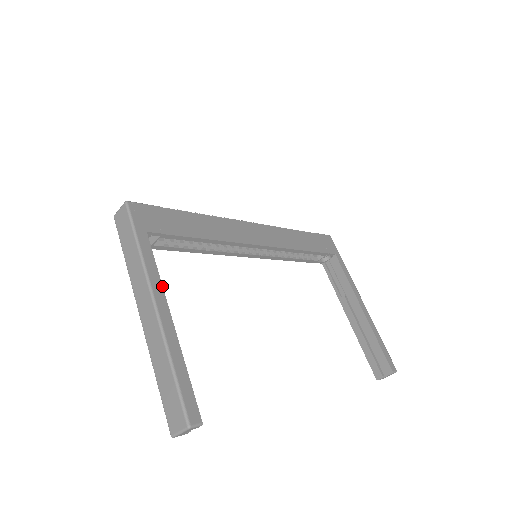
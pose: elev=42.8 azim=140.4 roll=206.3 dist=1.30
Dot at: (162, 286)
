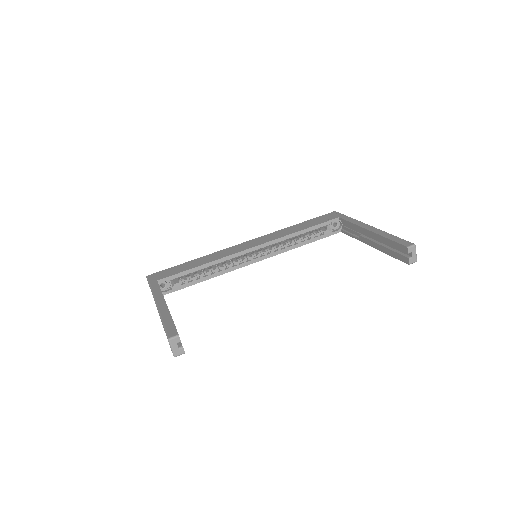
Dot at: (162, 295)
